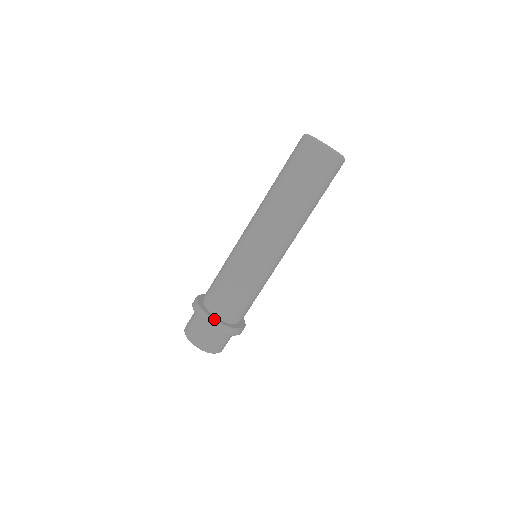
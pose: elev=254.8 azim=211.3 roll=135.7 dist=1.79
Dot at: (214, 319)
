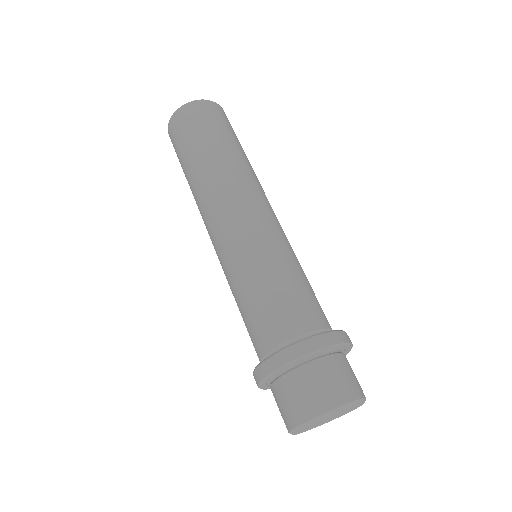
Dot at: (274, 353)
